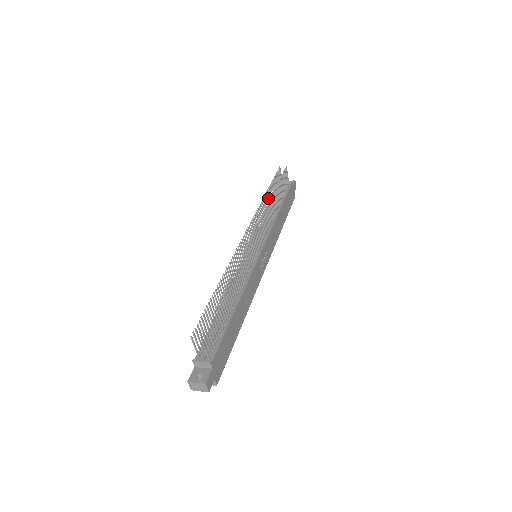
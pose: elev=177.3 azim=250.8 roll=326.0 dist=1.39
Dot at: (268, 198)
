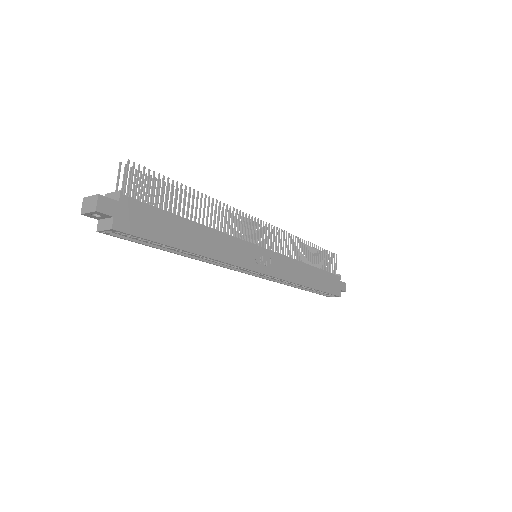
Dot at: occluded
